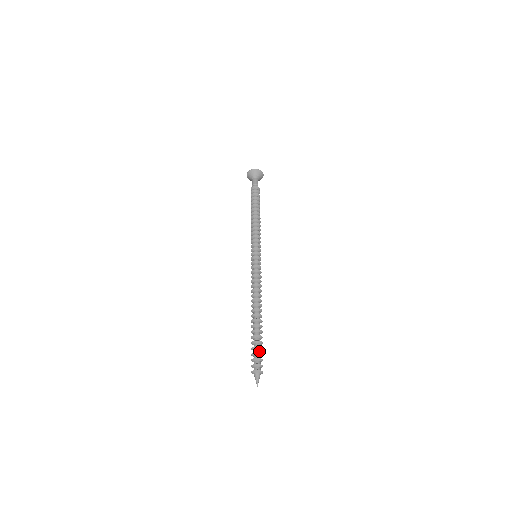
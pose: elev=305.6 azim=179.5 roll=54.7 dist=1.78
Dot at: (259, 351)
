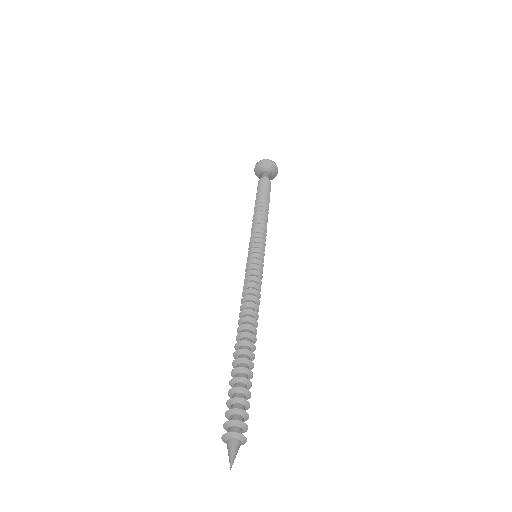
Dot at: (245, 400)
